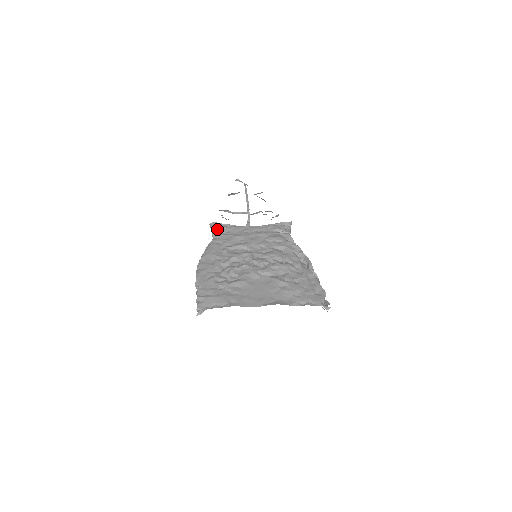
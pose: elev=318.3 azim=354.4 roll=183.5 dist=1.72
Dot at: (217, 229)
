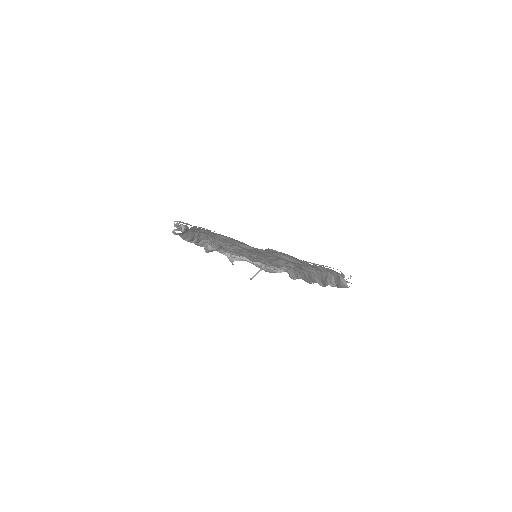
Dot at: occluded
